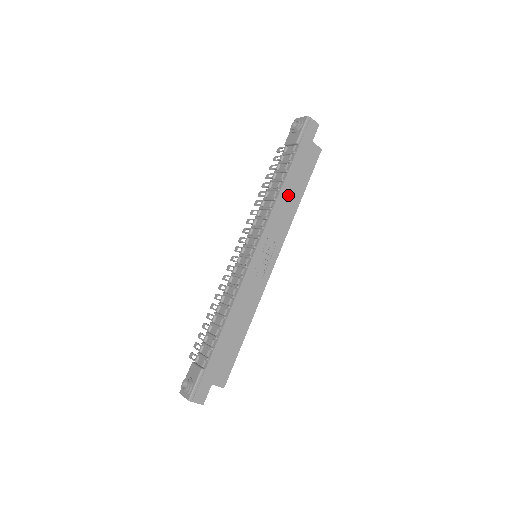
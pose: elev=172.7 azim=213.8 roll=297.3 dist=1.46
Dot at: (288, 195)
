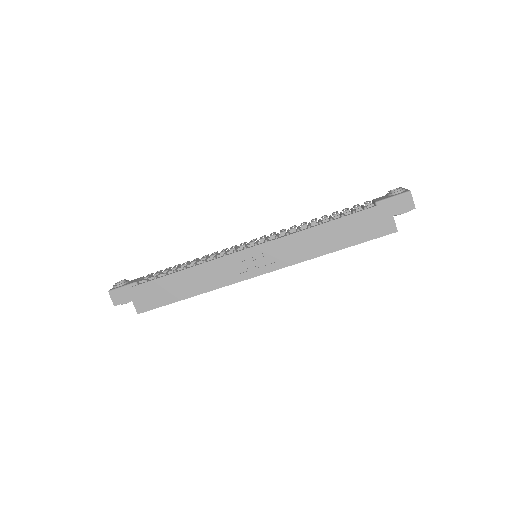
Dot at: (324, 235)
